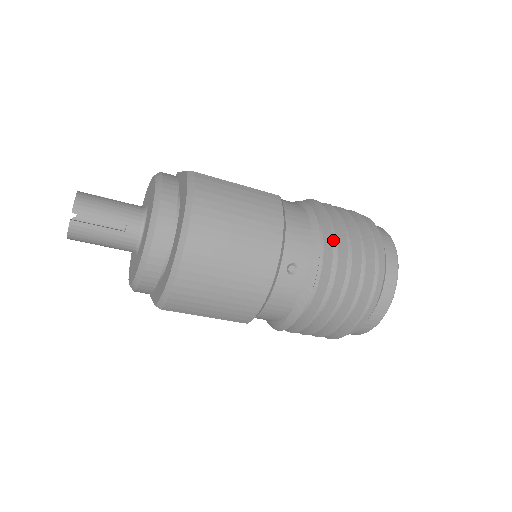
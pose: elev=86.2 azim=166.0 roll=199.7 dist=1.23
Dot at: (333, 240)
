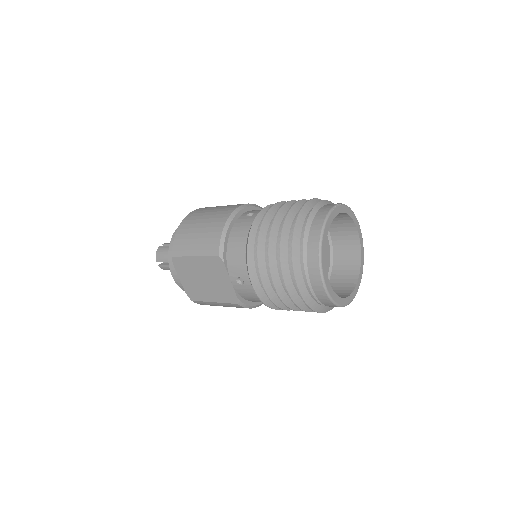
Dot at: (284, 202)
